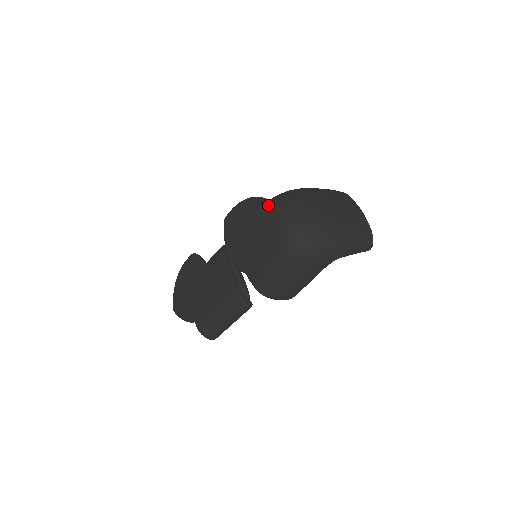
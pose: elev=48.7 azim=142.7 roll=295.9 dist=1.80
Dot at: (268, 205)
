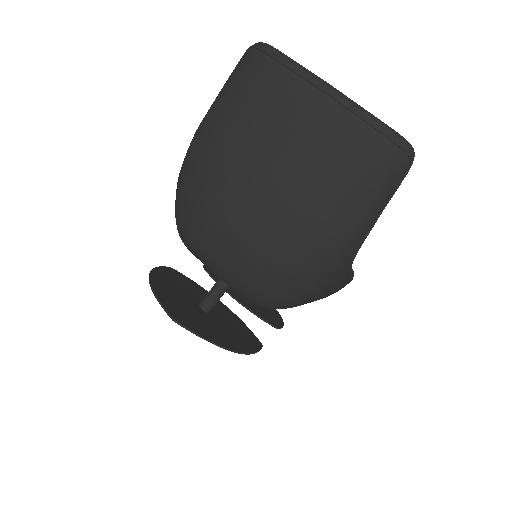
Dot at: (170, 312)
